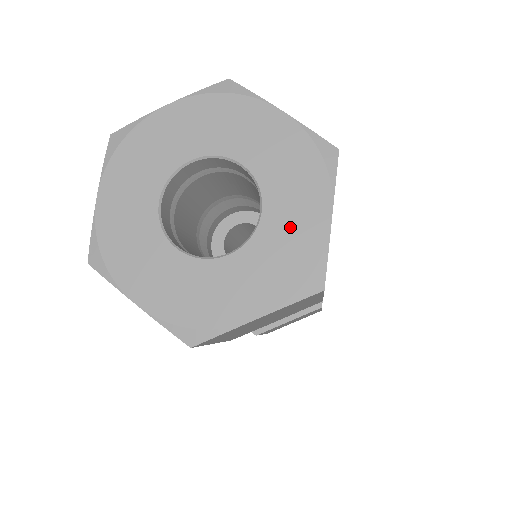
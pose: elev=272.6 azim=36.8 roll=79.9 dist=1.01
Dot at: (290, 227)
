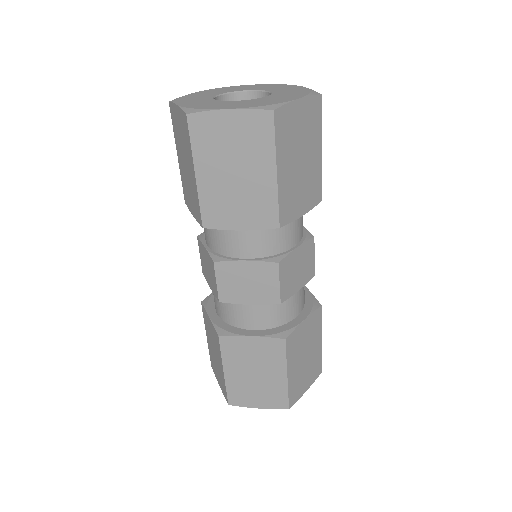
Dot at: (275, 99)
